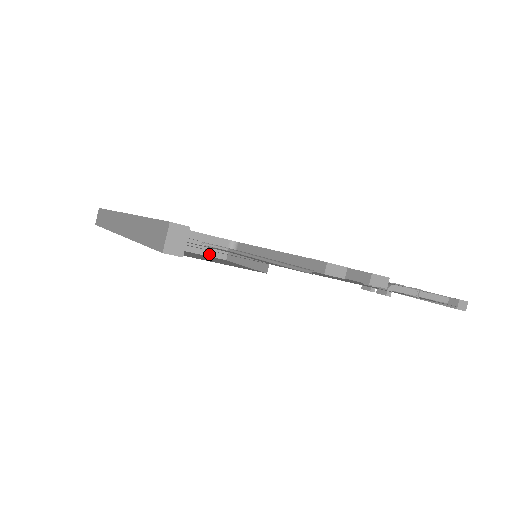
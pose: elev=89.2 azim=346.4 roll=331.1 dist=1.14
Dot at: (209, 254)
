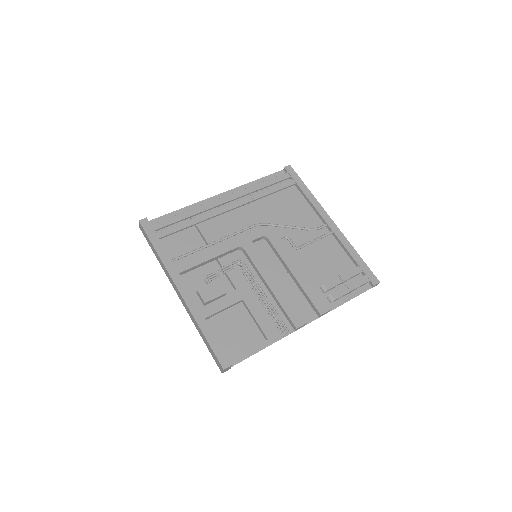
Dot at: (233, 306)
